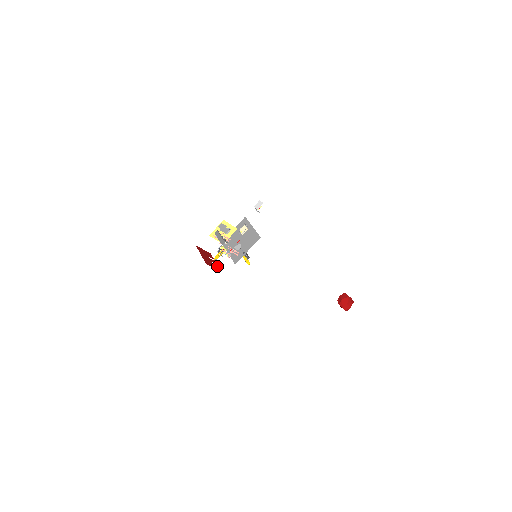
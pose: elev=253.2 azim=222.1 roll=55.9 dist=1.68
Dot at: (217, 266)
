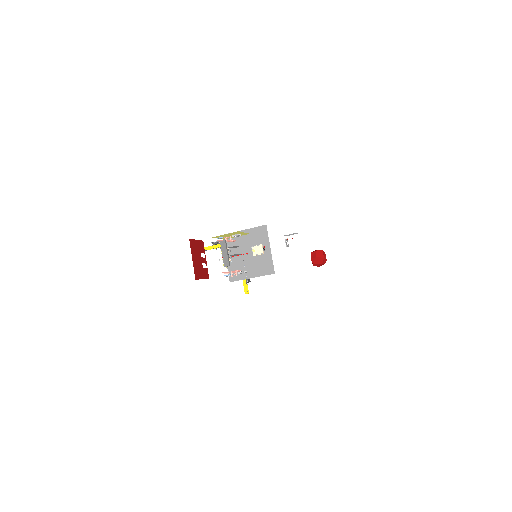
Dot at: (207, 269)
